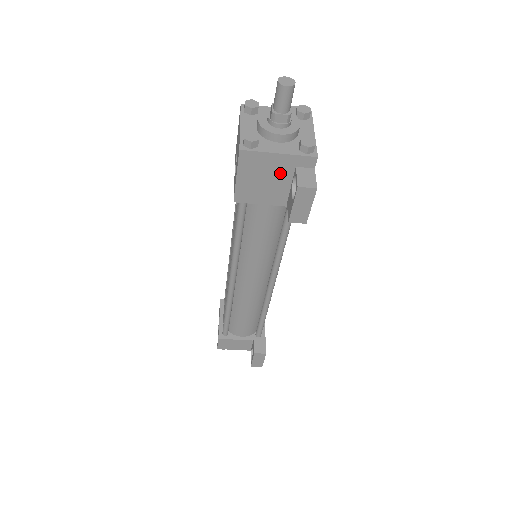
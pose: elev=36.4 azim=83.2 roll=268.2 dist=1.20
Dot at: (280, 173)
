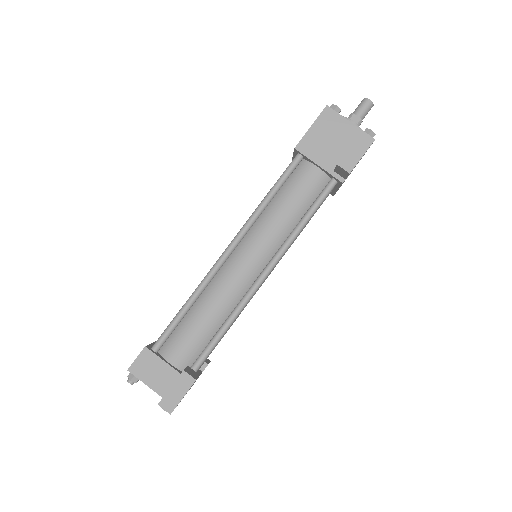
Dot at: (343, 139)
